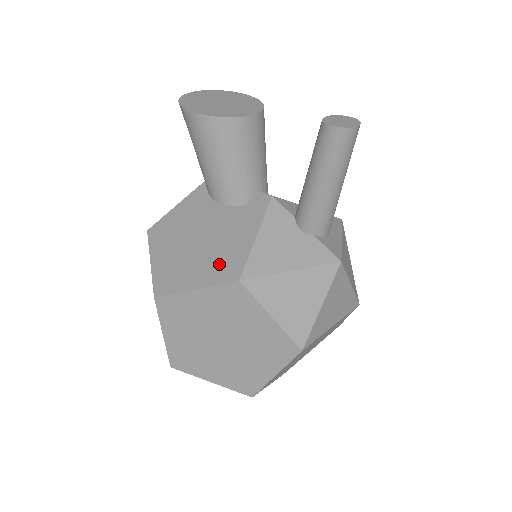
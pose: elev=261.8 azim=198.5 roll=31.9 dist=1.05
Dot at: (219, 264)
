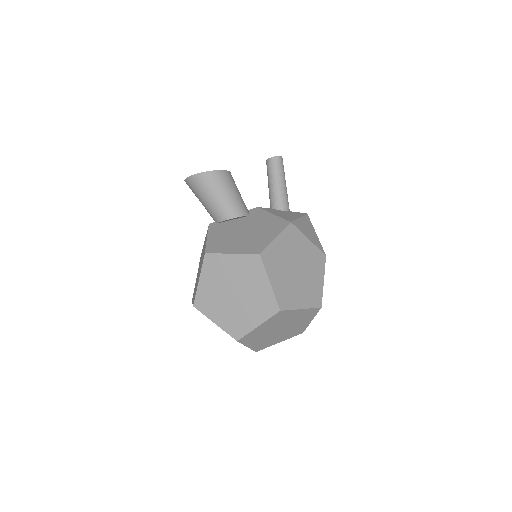
Dot at: (272, 227)
